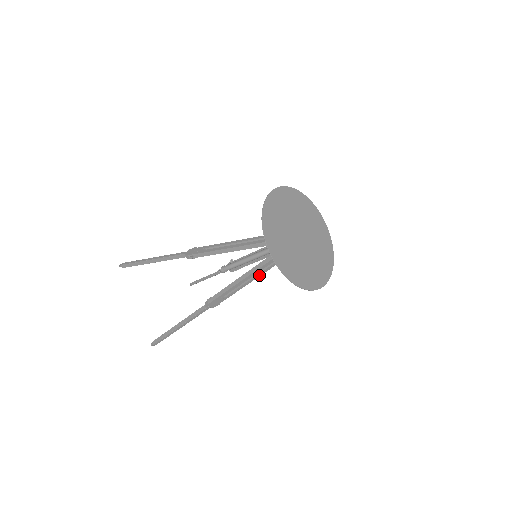
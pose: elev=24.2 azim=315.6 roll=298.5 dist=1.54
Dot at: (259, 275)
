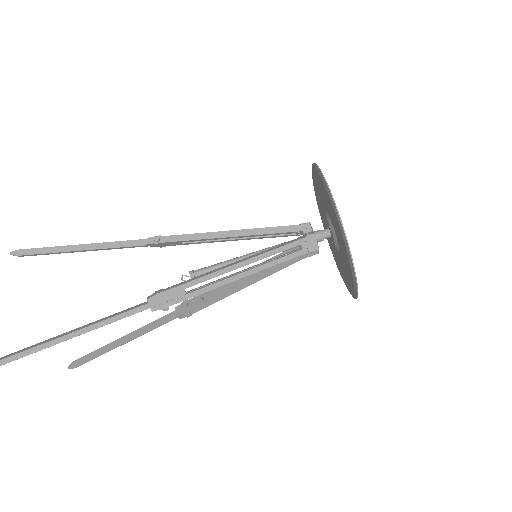
Dot at: (258, 269)
